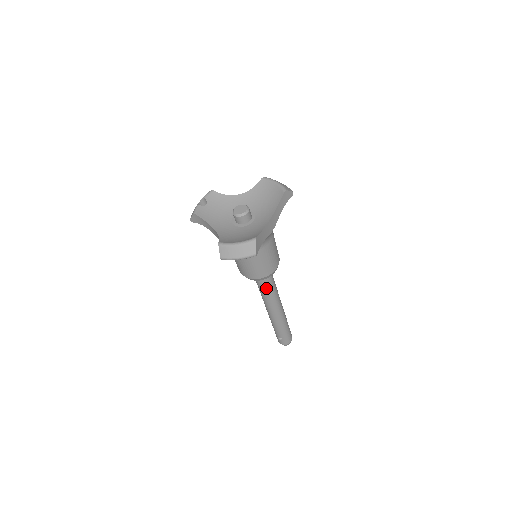
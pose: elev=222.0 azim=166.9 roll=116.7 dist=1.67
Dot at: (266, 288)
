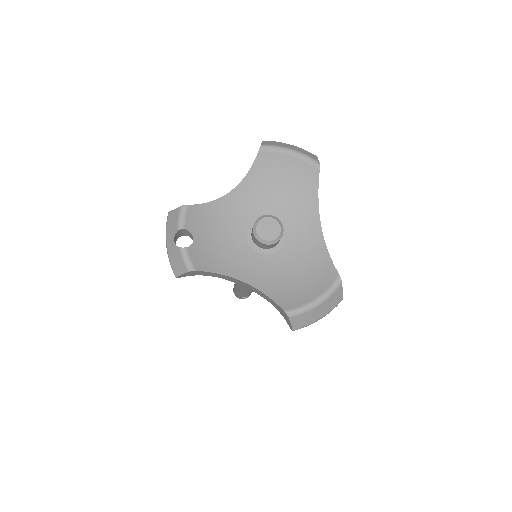
Dot at: occluded
